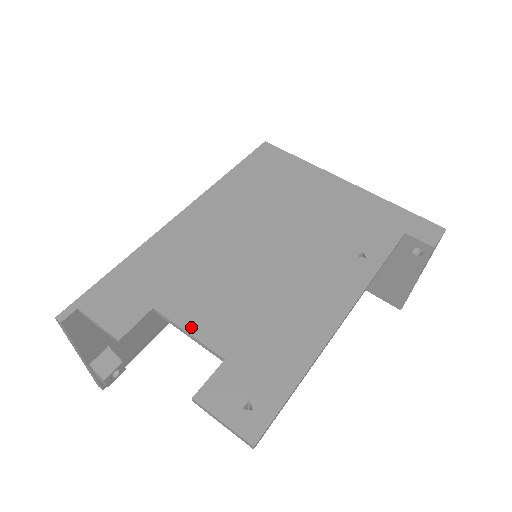
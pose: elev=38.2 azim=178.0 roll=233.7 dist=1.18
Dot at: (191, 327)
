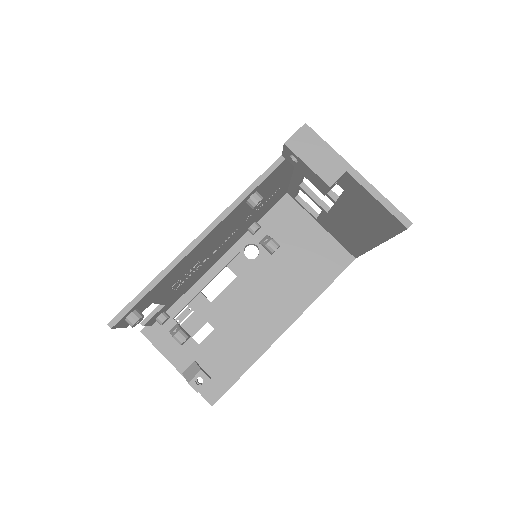
Dot at: occluded
